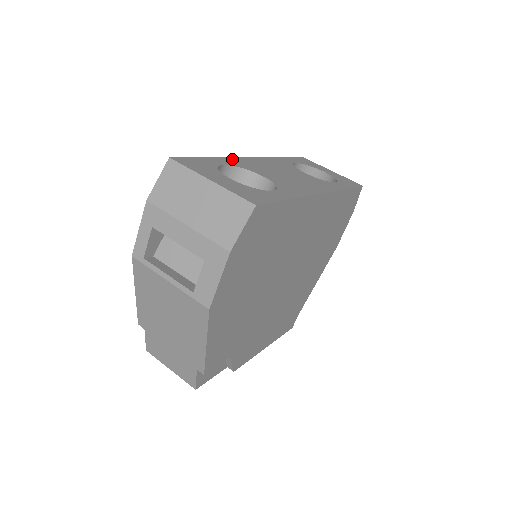
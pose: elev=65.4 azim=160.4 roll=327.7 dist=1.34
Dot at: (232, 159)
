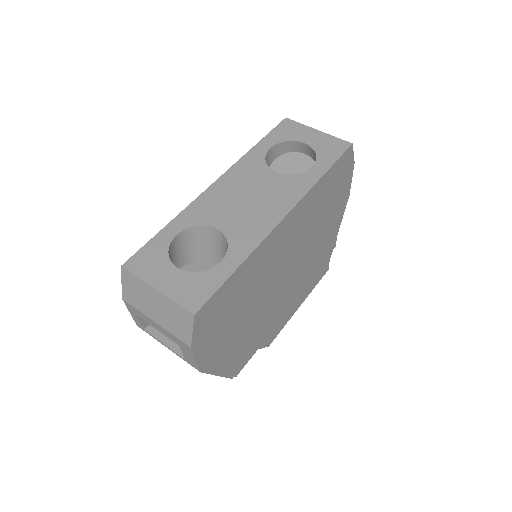
Dot at: (189, 210)
